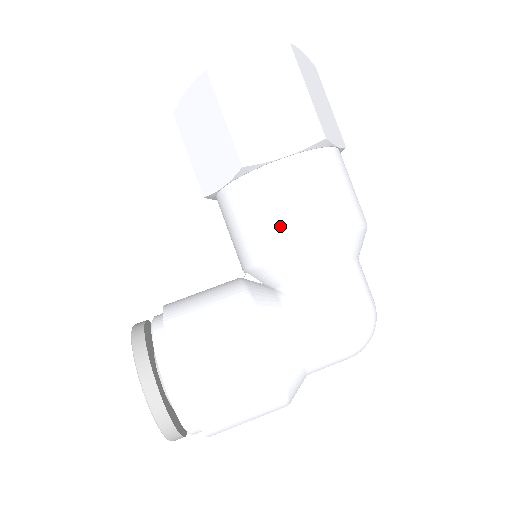
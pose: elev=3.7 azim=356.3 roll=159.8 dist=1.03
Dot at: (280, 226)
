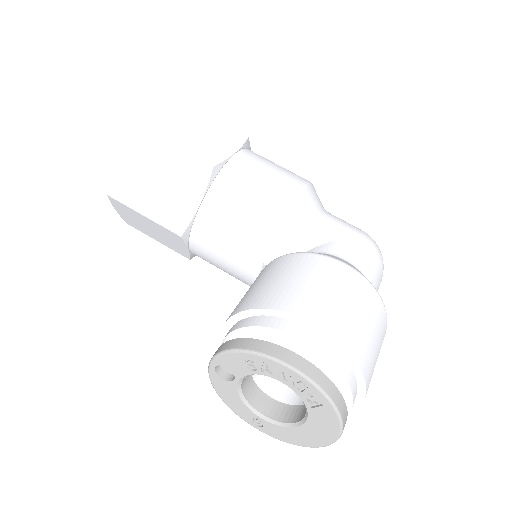
Dot at: (270, 193)
